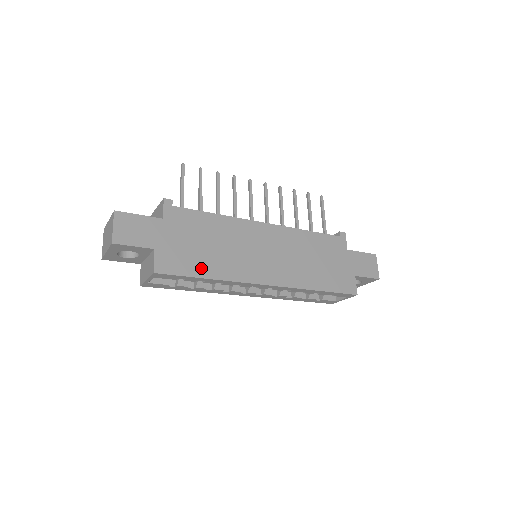
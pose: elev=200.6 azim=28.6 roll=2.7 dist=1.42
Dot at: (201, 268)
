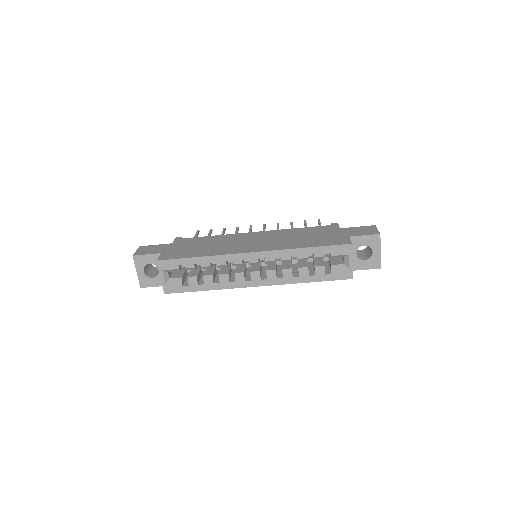
Dot at: (194, 254)
